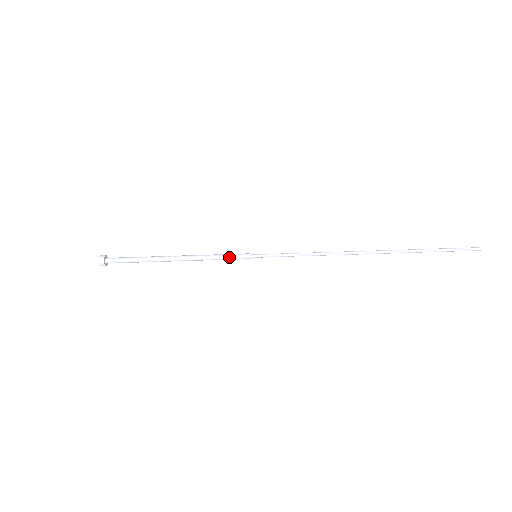
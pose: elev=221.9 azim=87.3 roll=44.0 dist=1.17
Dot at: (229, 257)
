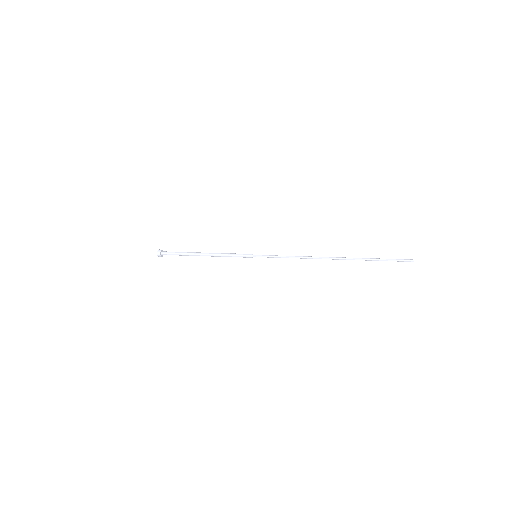
Dot at: occluded
